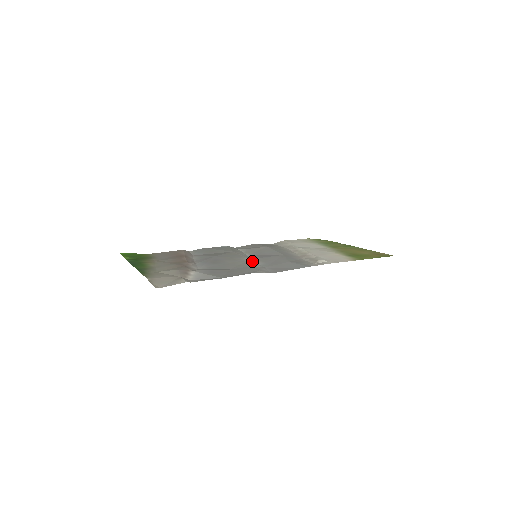
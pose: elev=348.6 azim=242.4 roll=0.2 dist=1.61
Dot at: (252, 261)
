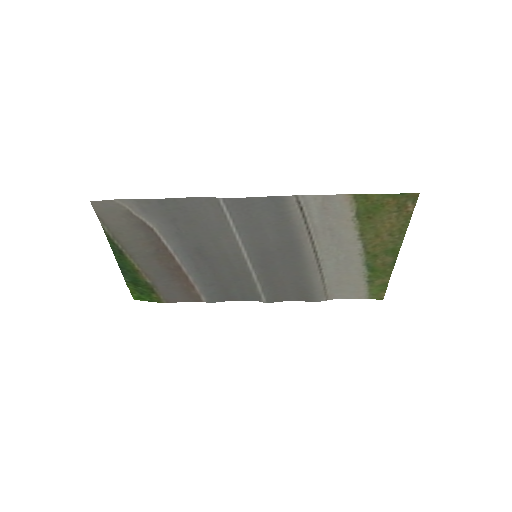
Dot at: (240, 245)
